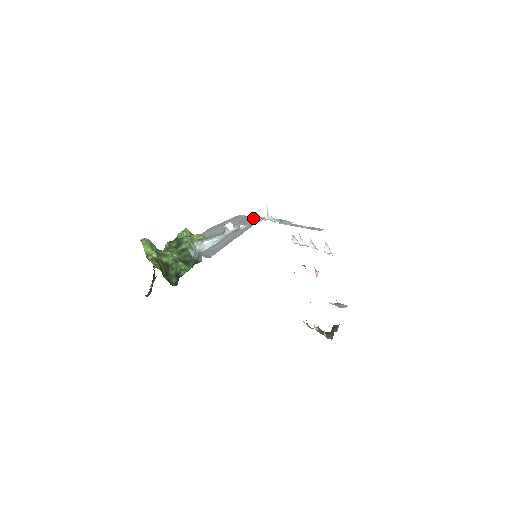
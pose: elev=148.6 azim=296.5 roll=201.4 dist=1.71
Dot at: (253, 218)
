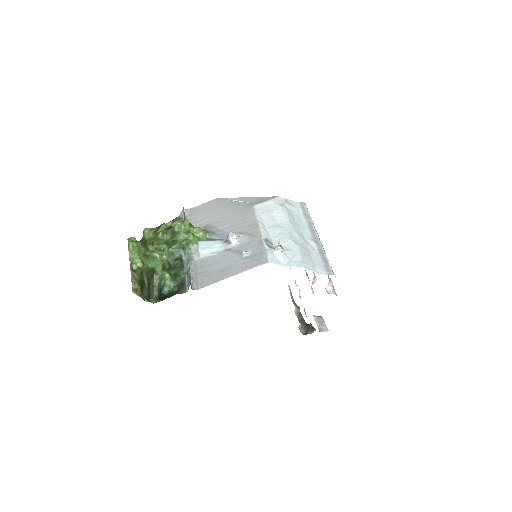
Dot at: (261, 242)
